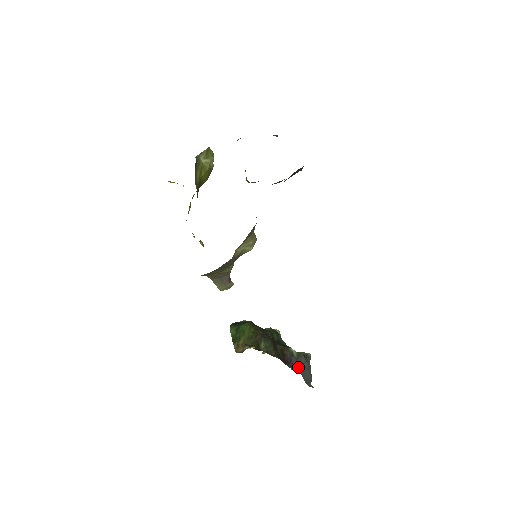
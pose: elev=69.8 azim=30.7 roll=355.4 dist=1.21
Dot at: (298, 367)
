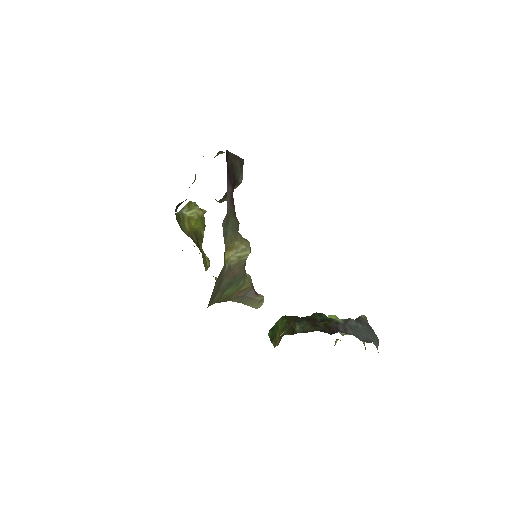
Dot at: occluded
